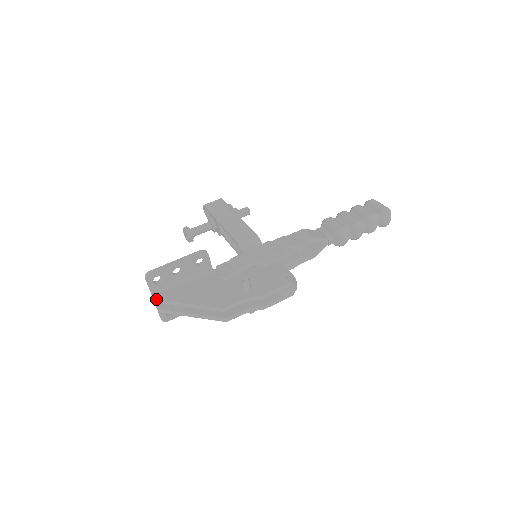
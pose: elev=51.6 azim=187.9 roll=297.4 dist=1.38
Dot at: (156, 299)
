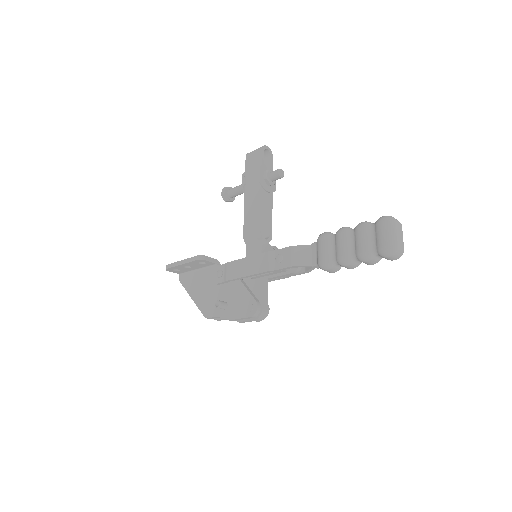
Dot at: (180, 282)
